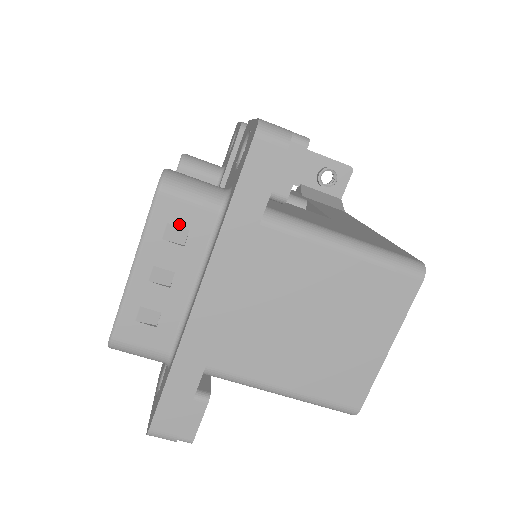
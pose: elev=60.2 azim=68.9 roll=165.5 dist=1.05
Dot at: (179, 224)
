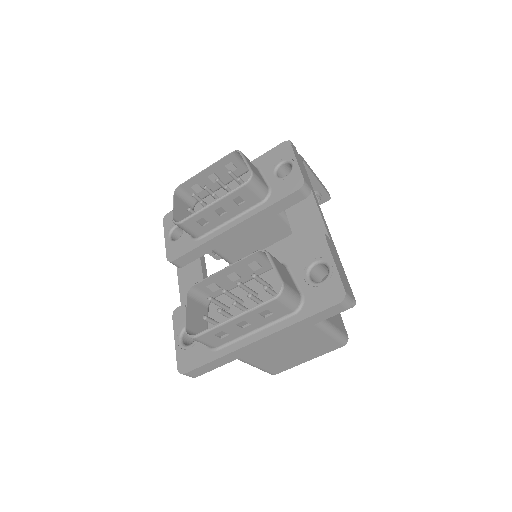
Dot at: (272, 311)
